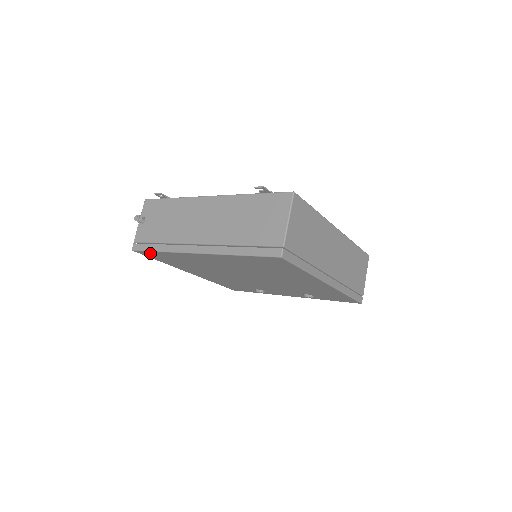
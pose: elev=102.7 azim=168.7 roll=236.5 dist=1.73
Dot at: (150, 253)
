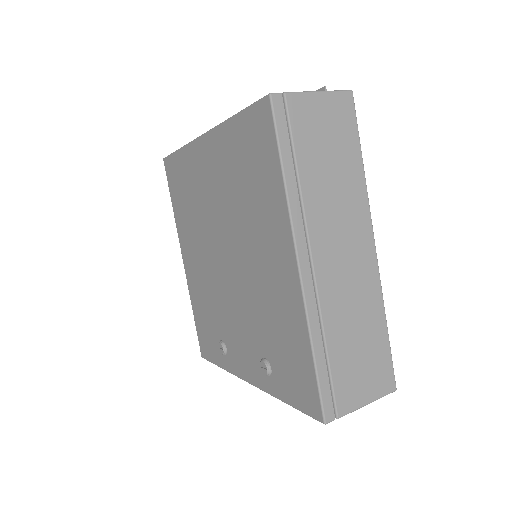
Dot at: (172, 163)
